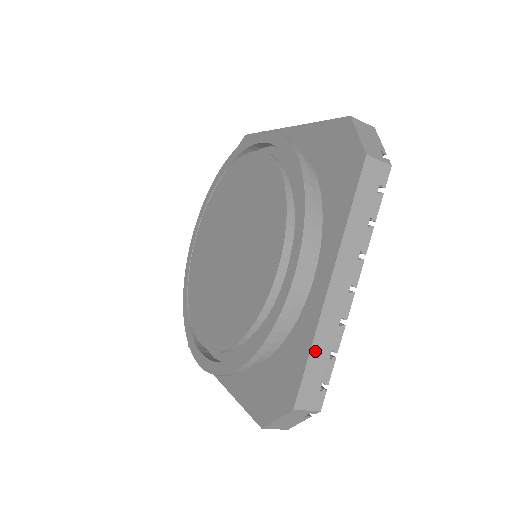
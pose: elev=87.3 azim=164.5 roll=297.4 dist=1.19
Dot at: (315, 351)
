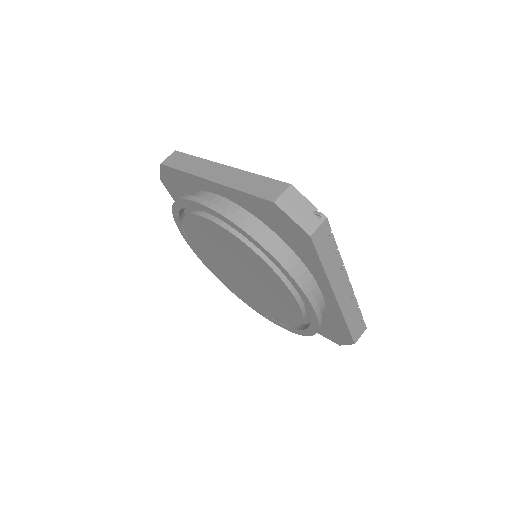
Dot at: (349, 321)
